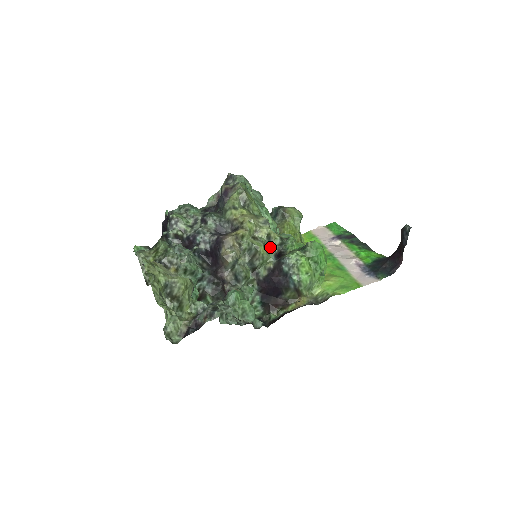
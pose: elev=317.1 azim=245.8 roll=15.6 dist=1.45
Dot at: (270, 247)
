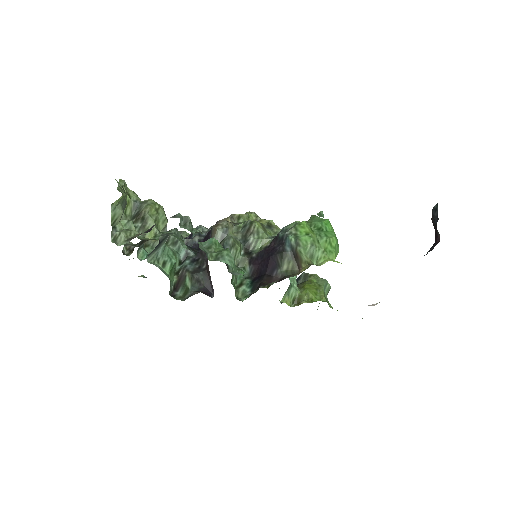
Dot at: (270, 232)
